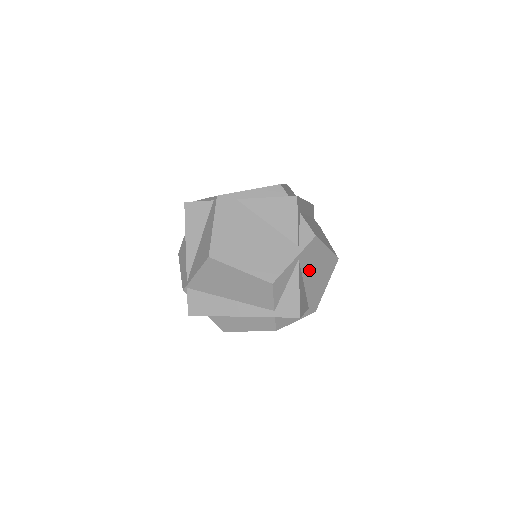
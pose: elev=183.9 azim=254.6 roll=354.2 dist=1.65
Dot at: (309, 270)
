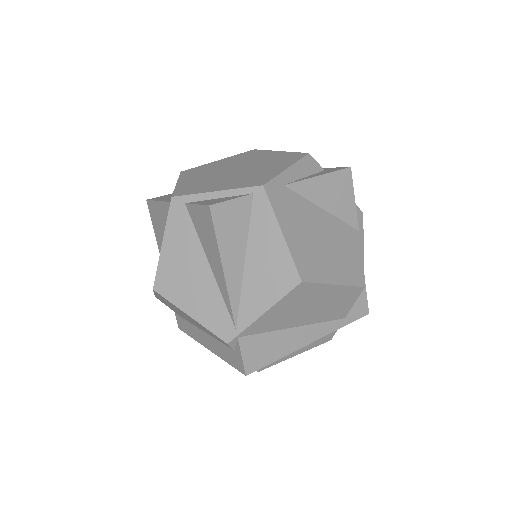
Dot at: occluded
